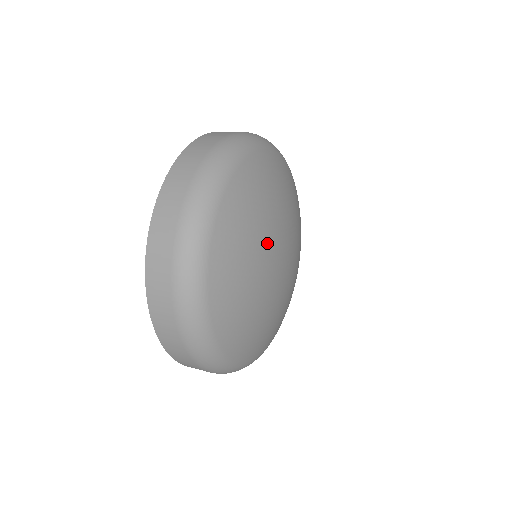
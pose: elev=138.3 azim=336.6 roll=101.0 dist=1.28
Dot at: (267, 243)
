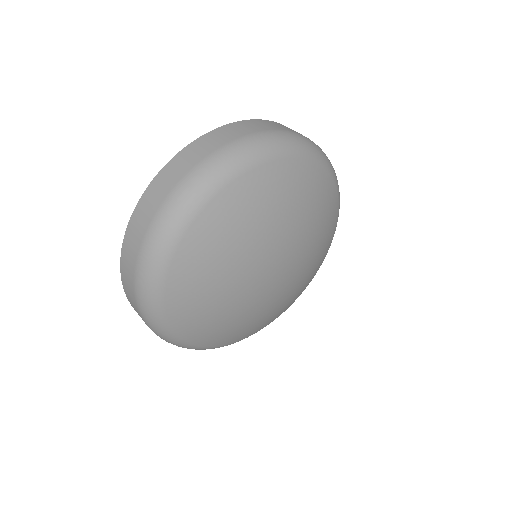
Dot at: (255, 253)
